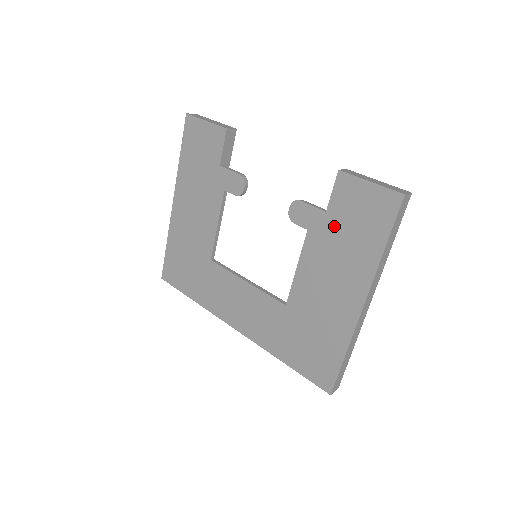
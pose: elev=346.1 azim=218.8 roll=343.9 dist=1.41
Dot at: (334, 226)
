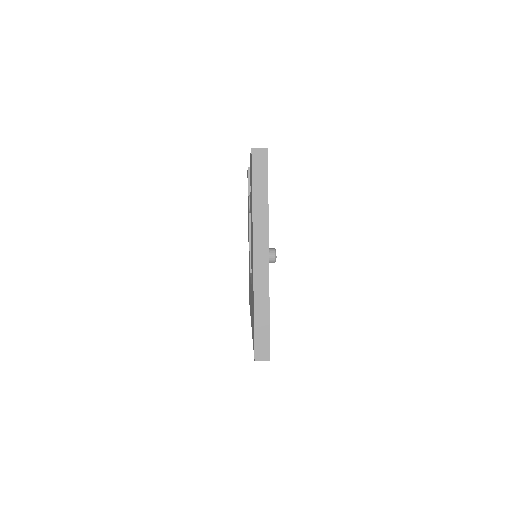
Dot at: occluded
